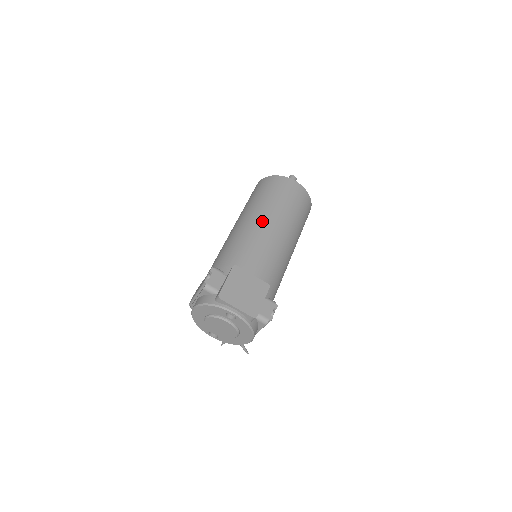
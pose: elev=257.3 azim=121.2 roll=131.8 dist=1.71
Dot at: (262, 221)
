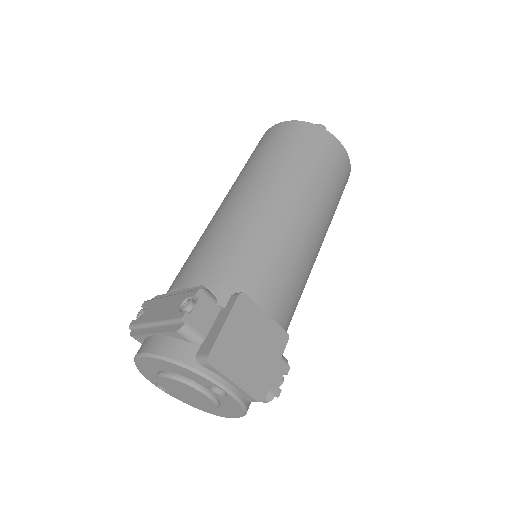
Dot at: (289, 207)
